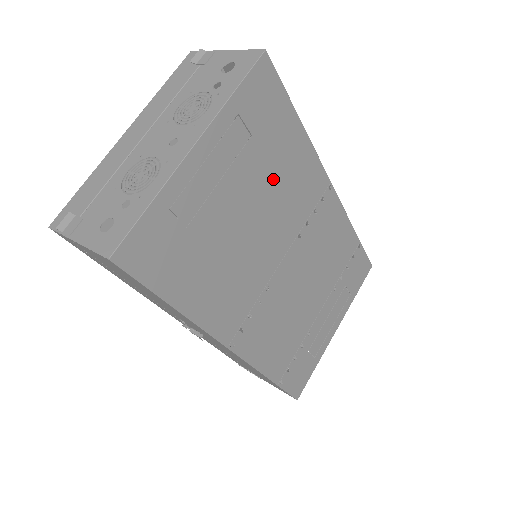
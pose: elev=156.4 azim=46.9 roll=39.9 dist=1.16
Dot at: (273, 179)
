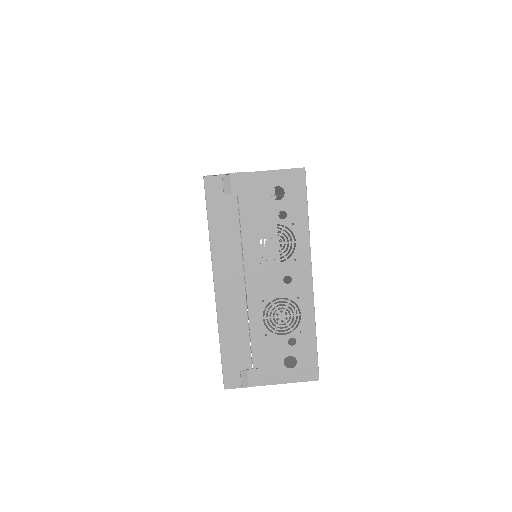
Dot at: occluded
